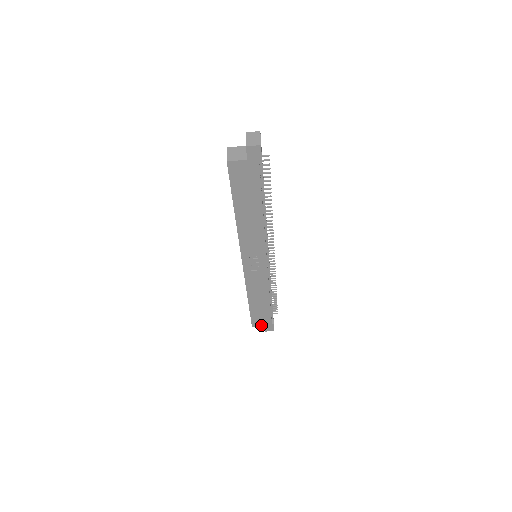
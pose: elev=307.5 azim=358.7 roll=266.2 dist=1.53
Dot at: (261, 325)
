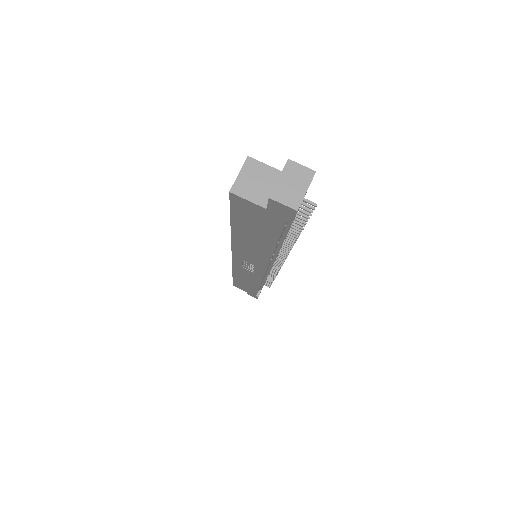
Dot at: (244, 290)
